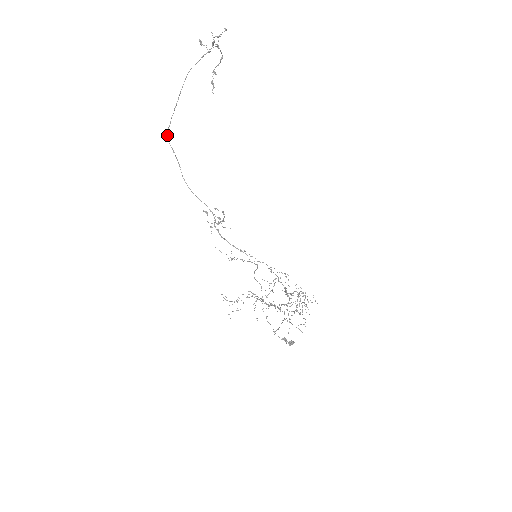
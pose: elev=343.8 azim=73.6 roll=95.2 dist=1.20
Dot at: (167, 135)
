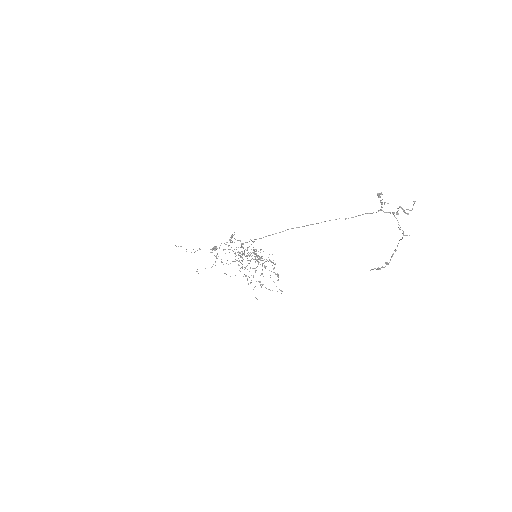
Dot at: occluded
